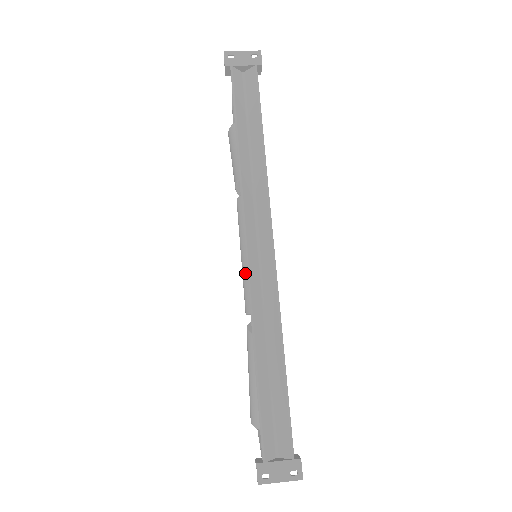
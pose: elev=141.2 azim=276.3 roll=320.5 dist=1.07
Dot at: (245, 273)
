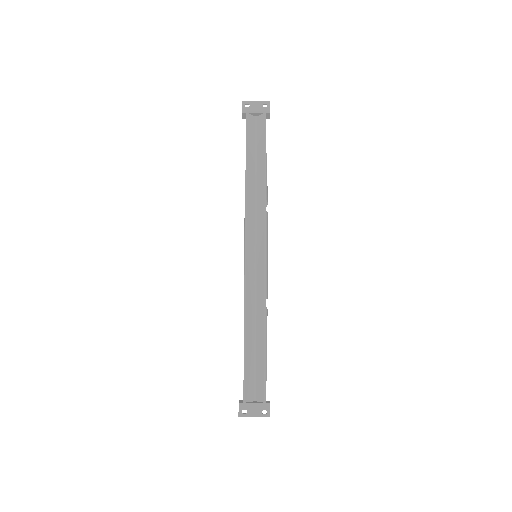
Dot at: occluded
